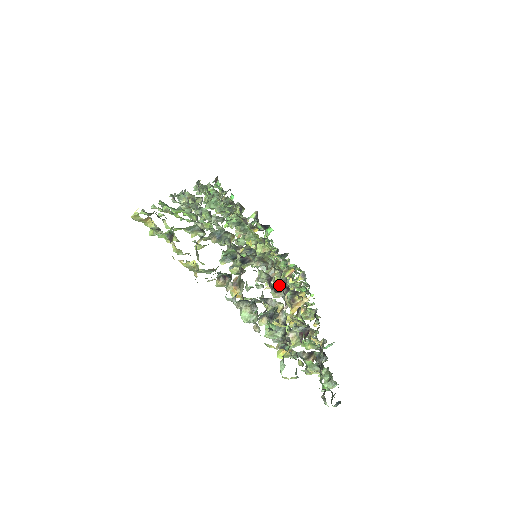
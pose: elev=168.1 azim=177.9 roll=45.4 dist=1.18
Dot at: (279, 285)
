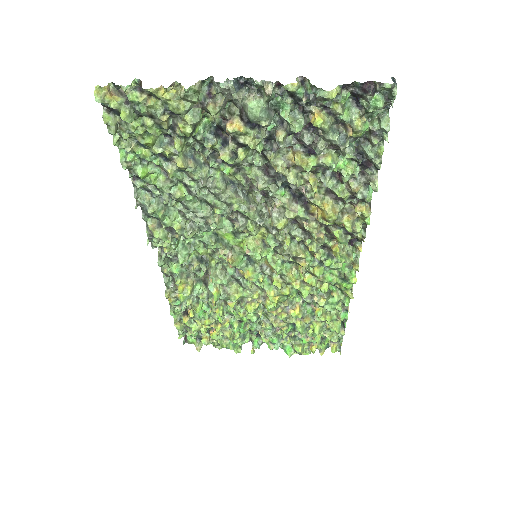
Dot at: (293, 235)
